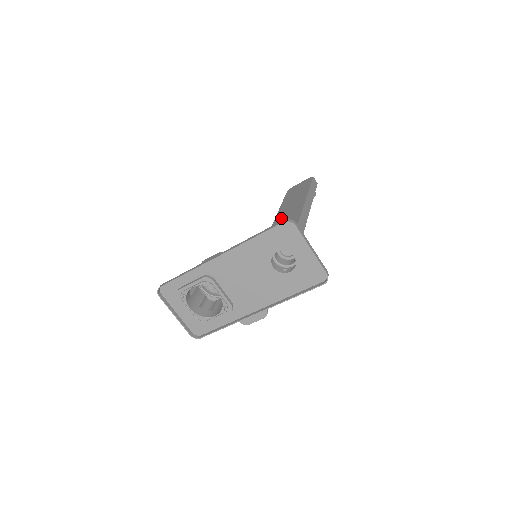
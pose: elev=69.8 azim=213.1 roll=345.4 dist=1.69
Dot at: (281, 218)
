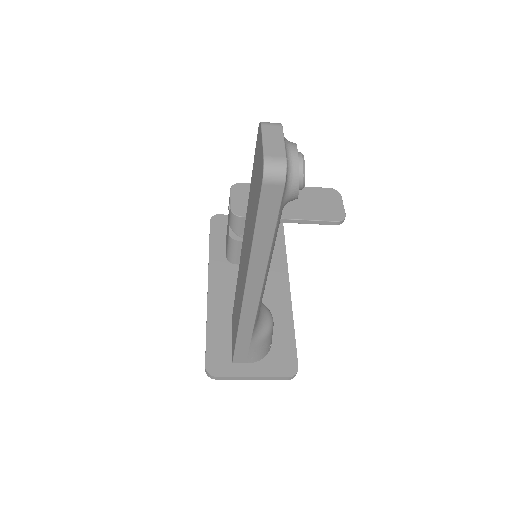
Dot at: (240, 269)
